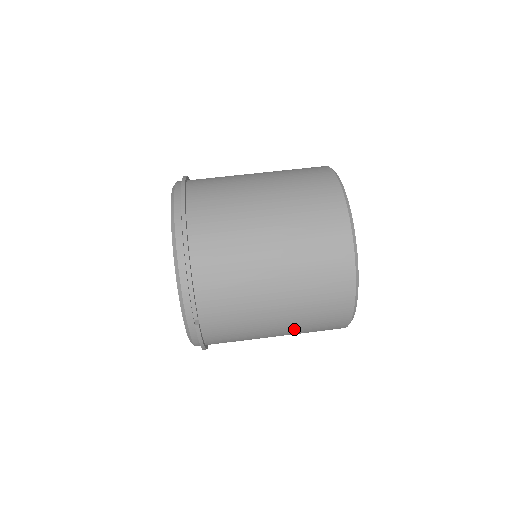
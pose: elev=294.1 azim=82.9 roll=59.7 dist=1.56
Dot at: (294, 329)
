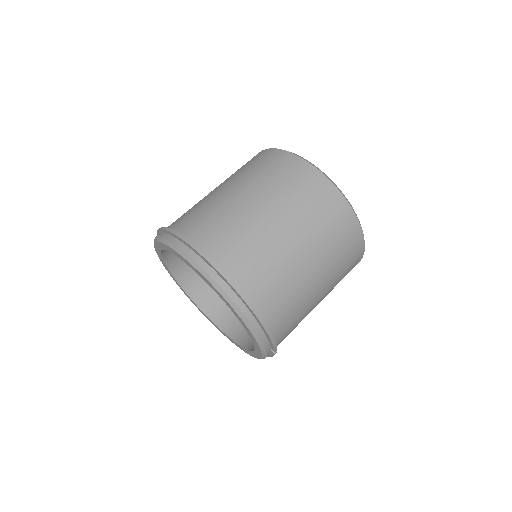
Dot at: occluded
